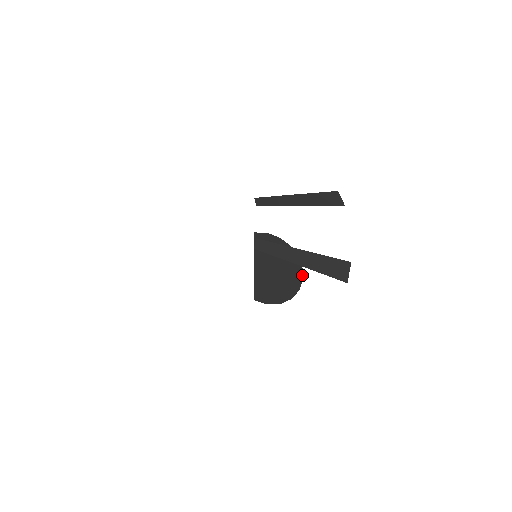
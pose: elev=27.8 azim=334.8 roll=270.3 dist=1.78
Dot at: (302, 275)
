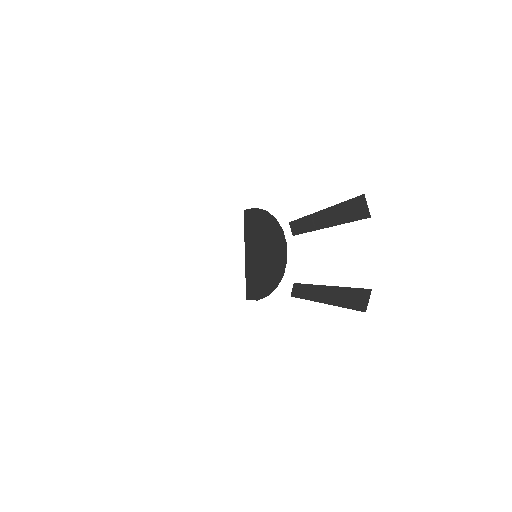
Dot at: occluded
